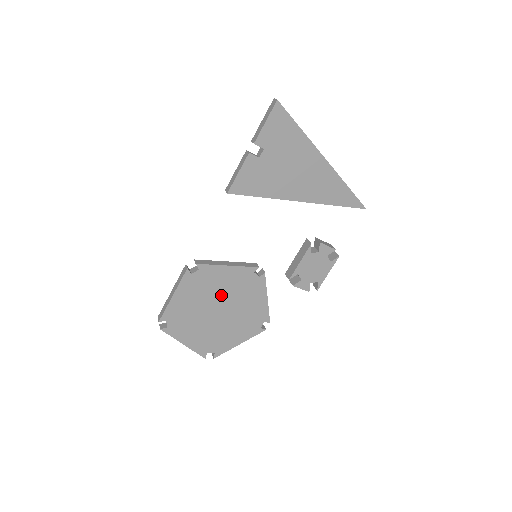
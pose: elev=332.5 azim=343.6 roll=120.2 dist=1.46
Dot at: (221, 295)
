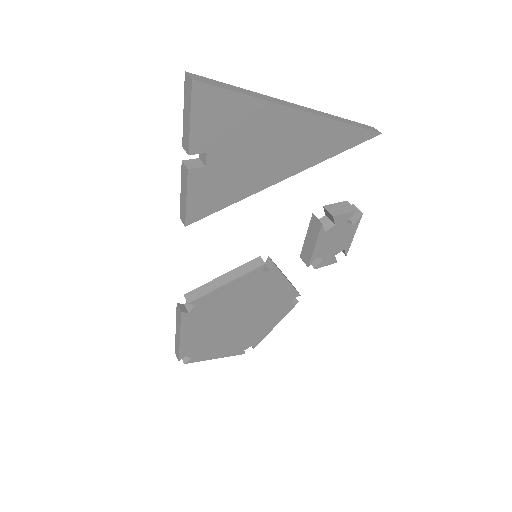
Dot at: (234, 307)
